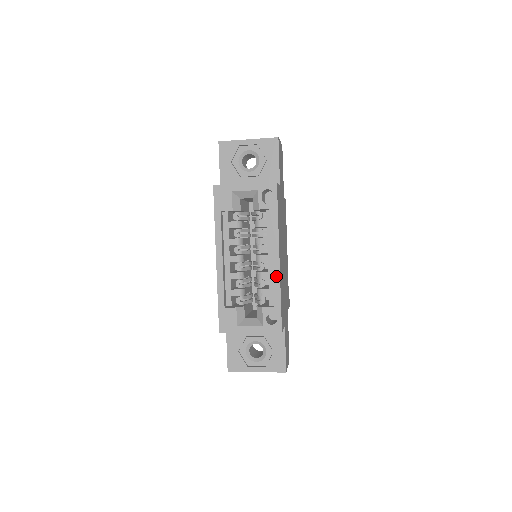
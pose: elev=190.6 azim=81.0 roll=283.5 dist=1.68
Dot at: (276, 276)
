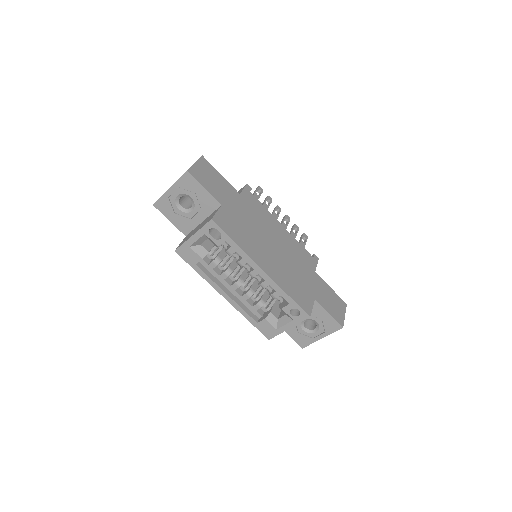
Dot at: (272, 283)
